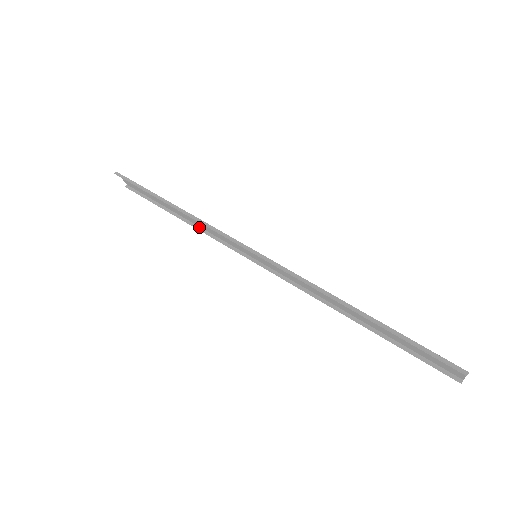
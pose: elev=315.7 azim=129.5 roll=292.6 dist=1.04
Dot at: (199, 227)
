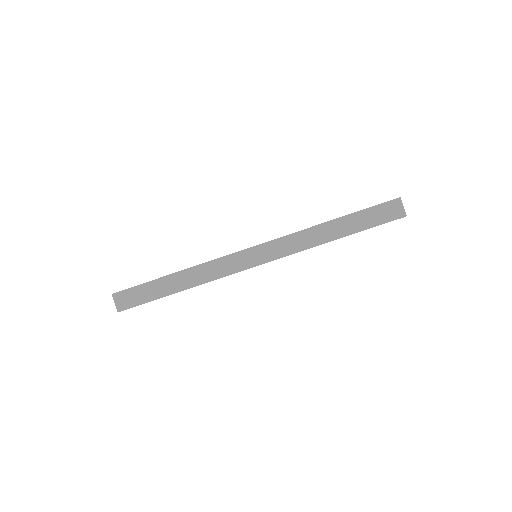
Dot at: (195, 267)
